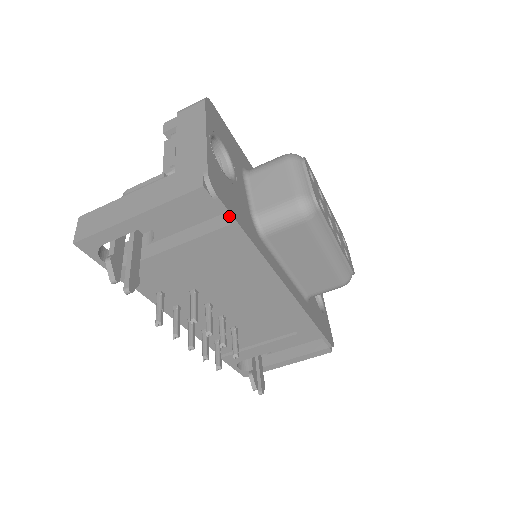
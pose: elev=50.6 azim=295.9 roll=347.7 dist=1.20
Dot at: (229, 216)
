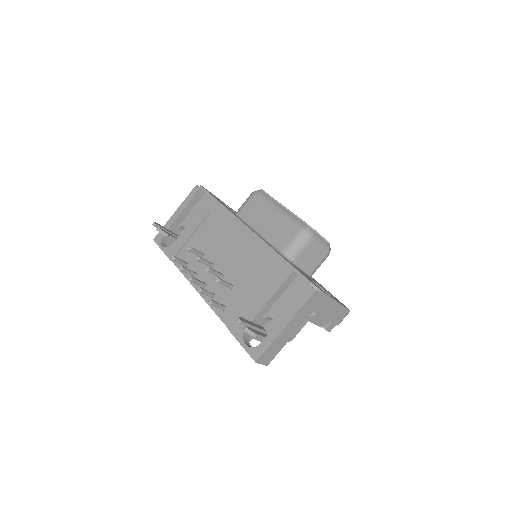
Dot at: (208, 194)
